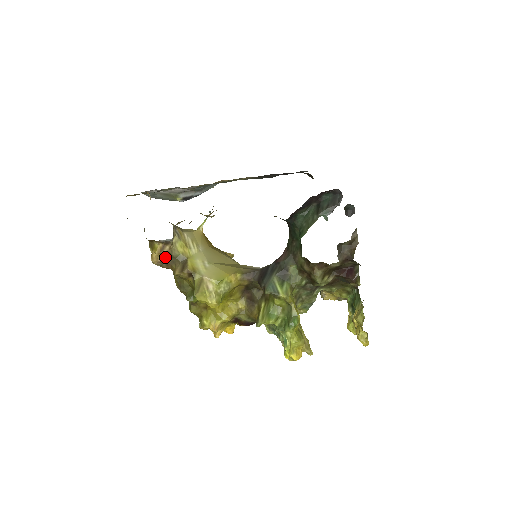
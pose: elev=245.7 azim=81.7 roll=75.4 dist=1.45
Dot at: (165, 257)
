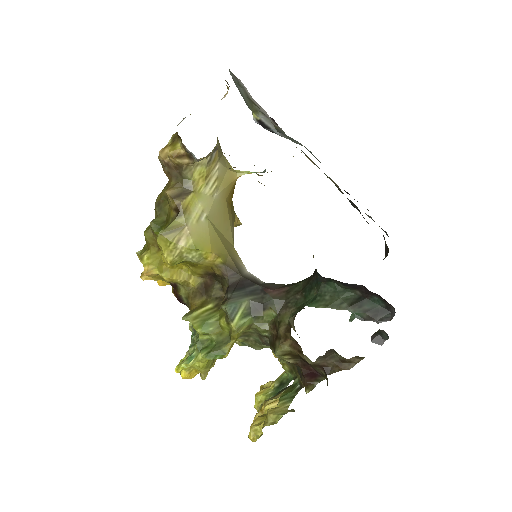
Dot at: (174, 165)
